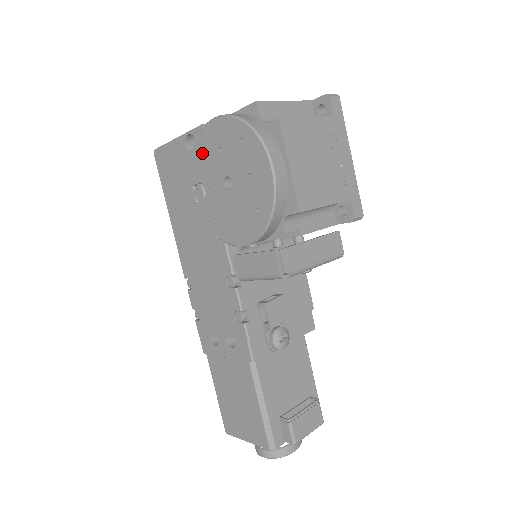
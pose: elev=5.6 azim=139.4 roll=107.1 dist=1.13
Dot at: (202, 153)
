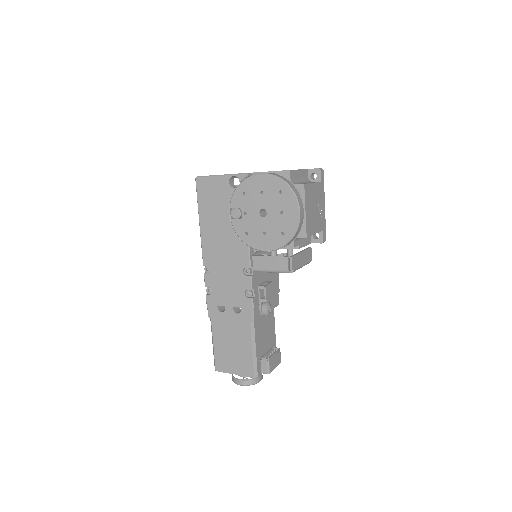
Dot at: (245, 191)
